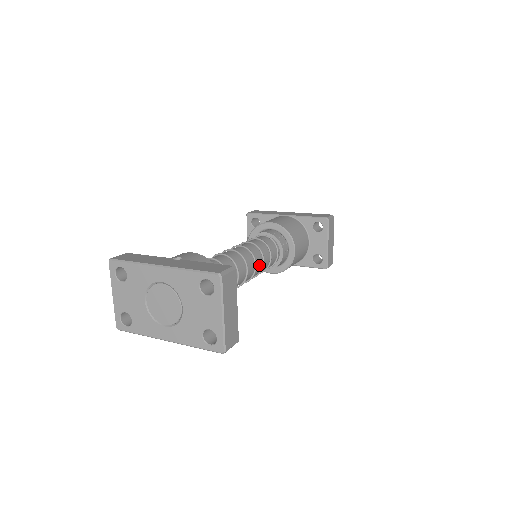
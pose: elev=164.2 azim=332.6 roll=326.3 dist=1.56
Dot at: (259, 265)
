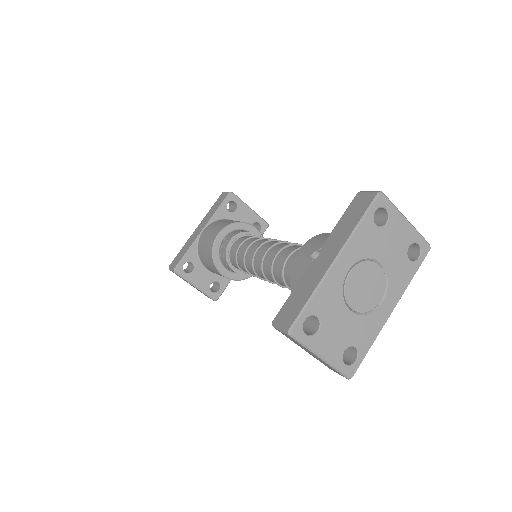
Dot at: occluded
